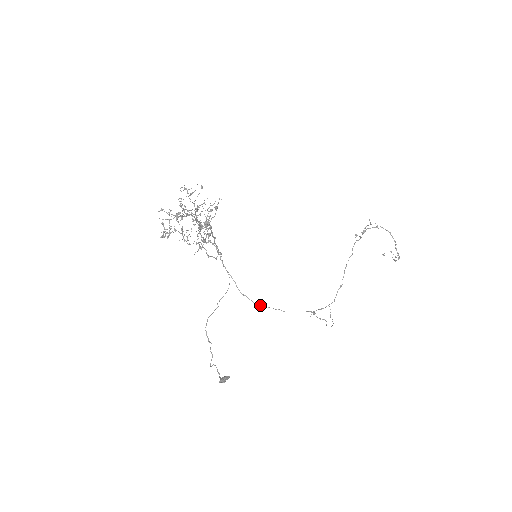
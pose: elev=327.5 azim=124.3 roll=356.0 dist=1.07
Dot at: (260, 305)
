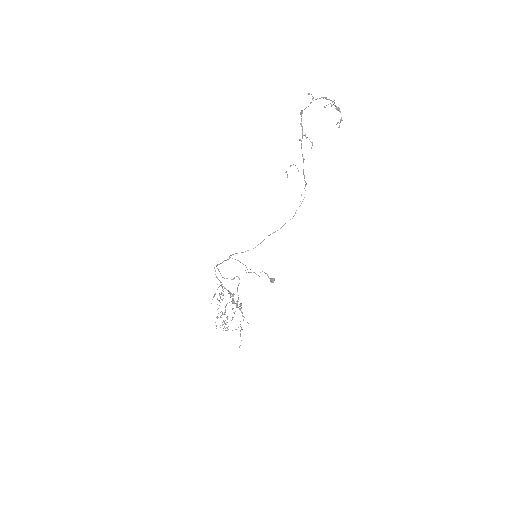
Dot at: (264, 239)
